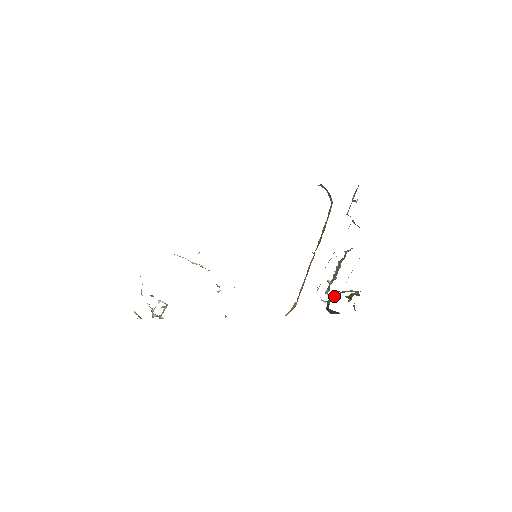
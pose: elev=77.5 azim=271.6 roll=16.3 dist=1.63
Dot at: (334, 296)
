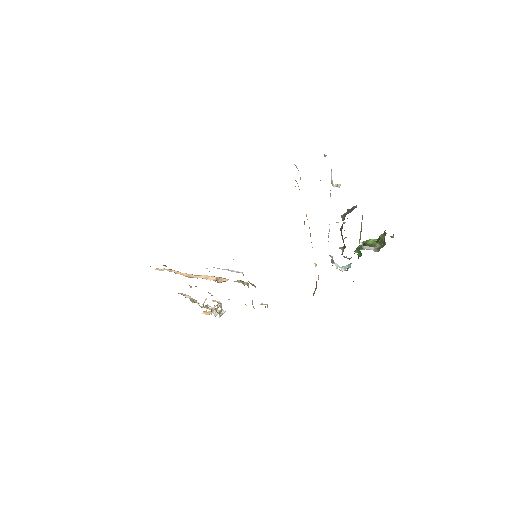
Dot at: occluded
